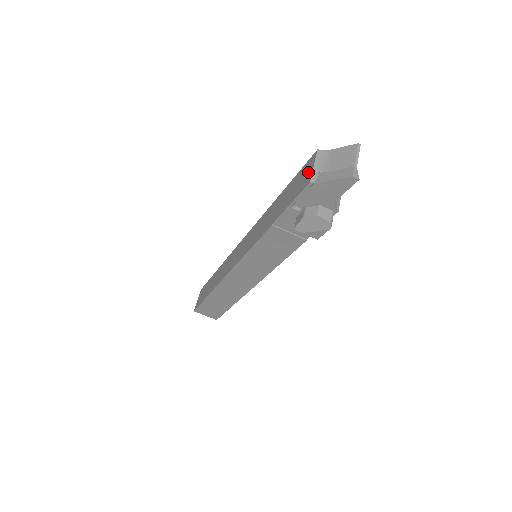
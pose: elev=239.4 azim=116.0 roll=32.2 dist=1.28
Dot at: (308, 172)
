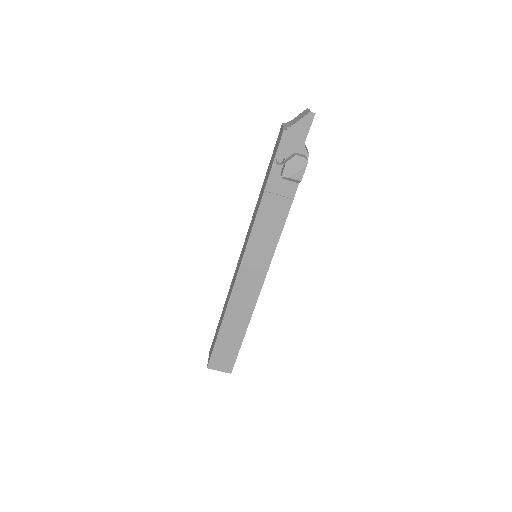
Dot at: (280, 134)
